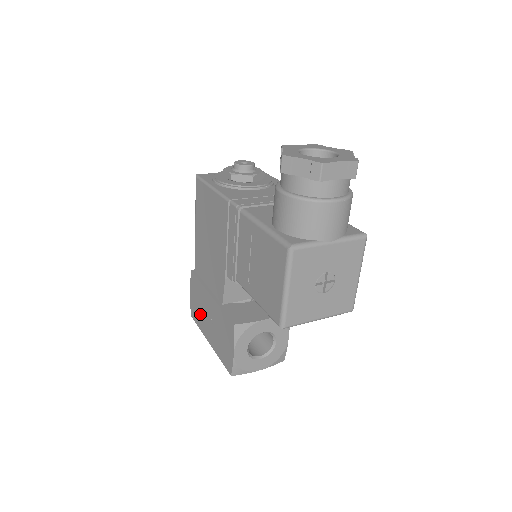
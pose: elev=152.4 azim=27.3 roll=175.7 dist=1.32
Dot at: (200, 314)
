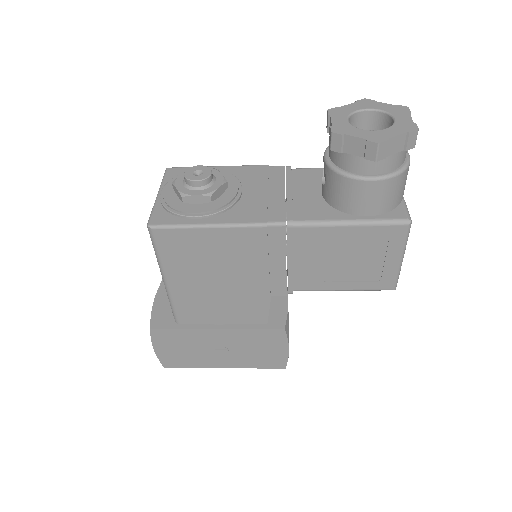
Dot at: (192, 356)
